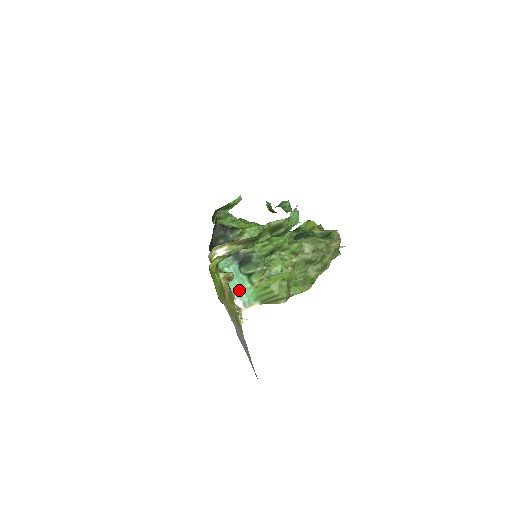
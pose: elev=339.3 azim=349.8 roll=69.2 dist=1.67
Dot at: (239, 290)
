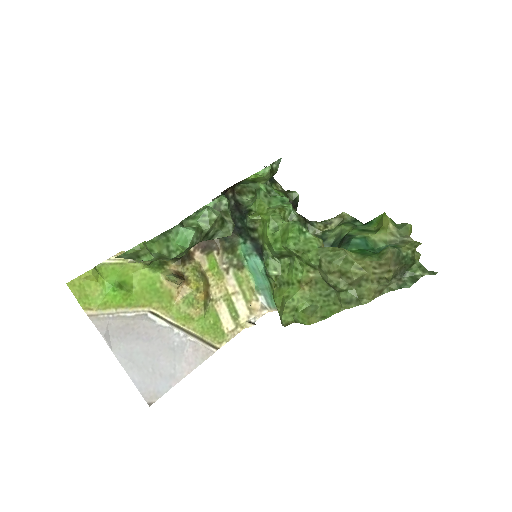
Dot at: (263, 286)
